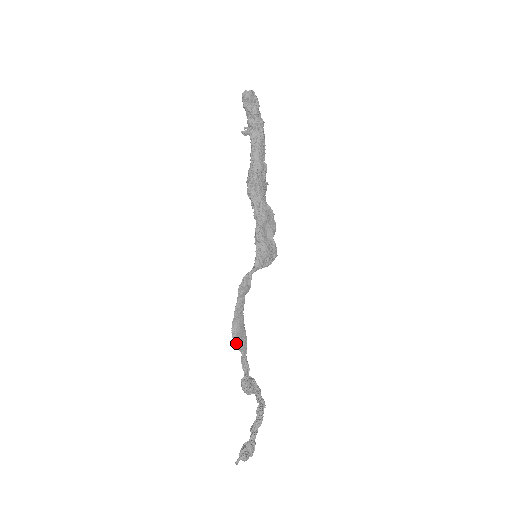
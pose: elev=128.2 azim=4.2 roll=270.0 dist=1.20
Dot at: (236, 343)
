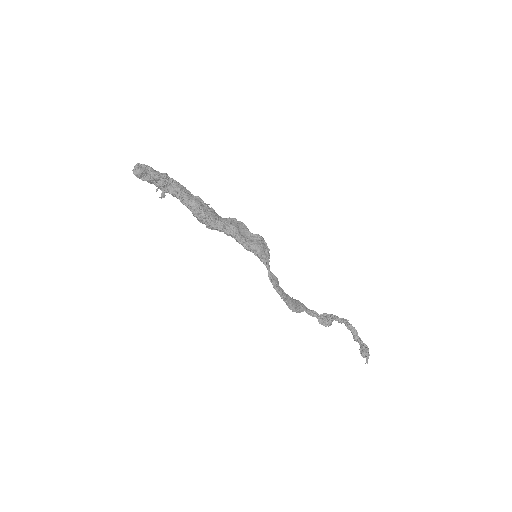
Dot at: (298, 311)
